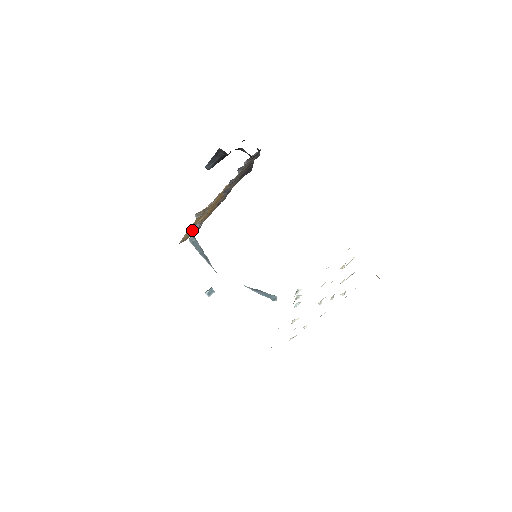
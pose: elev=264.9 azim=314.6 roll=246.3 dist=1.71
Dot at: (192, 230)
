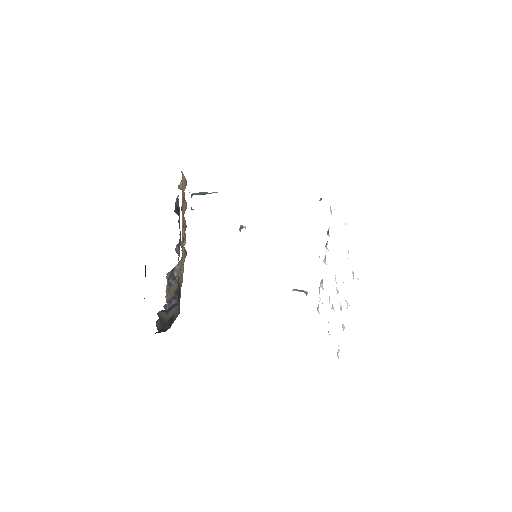
Dot at: occluded
